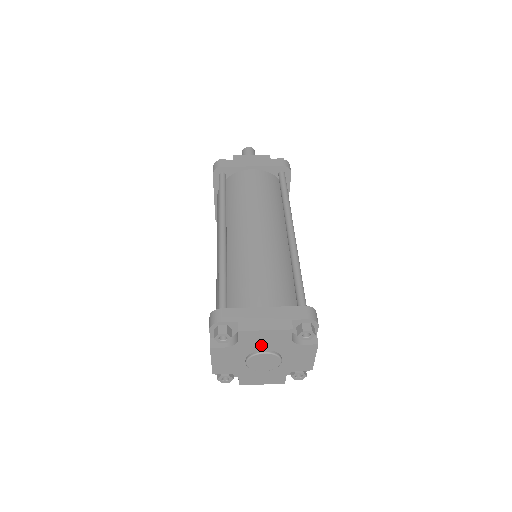
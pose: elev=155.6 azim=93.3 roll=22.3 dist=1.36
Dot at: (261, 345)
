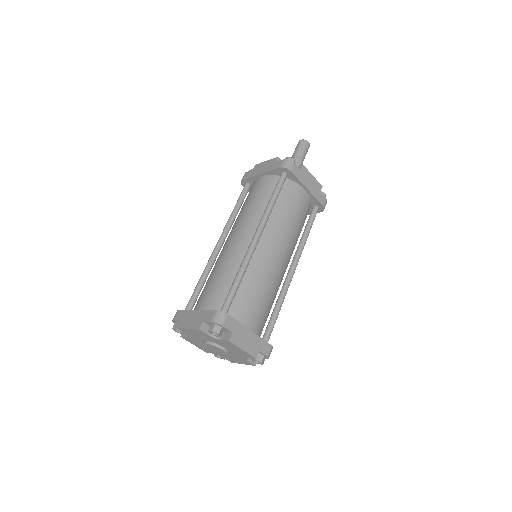
Dot at: (200, 338)
